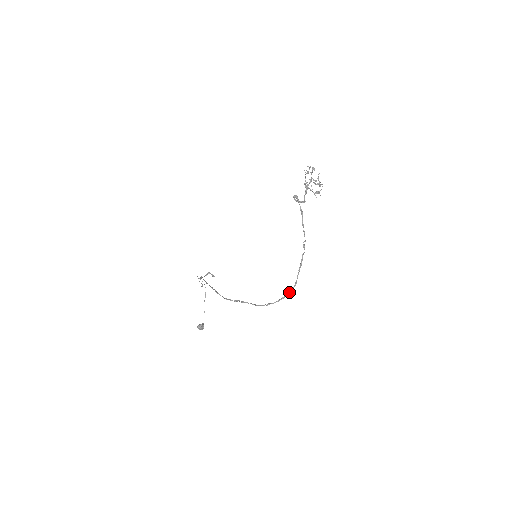
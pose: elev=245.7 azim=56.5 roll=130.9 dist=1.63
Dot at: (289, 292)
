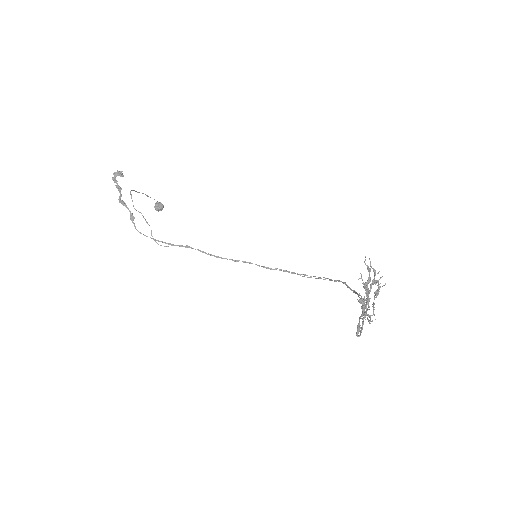
Dot at: (335, 281)
